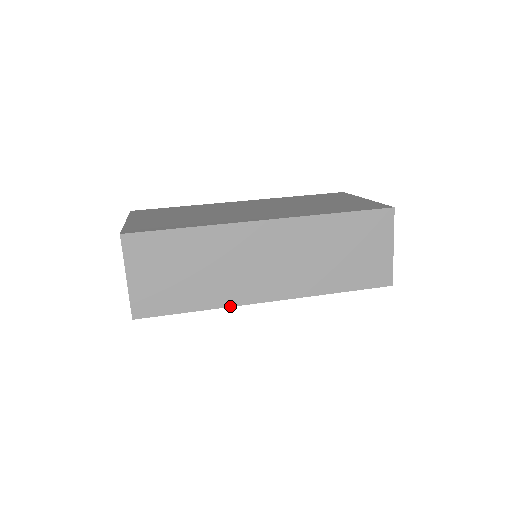
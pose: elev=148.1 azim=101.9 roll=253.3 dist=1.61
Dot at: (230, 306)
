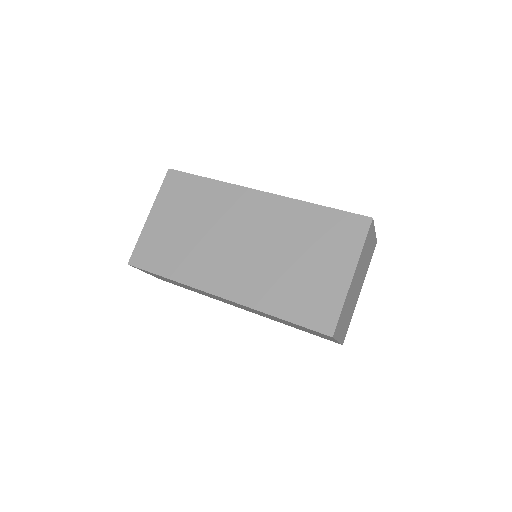
Dot at: occluded
